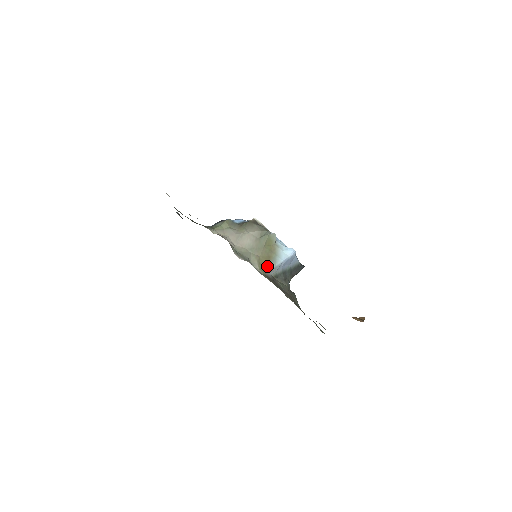
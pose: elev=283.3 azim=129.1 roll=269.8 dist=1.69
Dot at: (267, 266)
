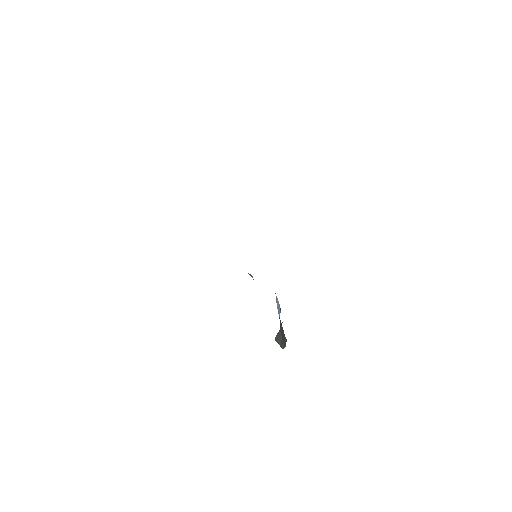
Dot at: occluded
